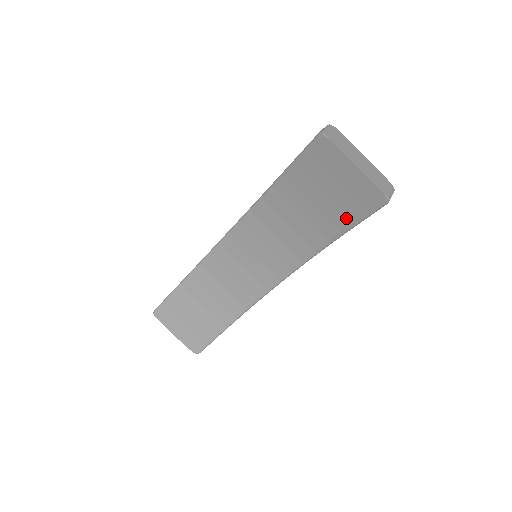
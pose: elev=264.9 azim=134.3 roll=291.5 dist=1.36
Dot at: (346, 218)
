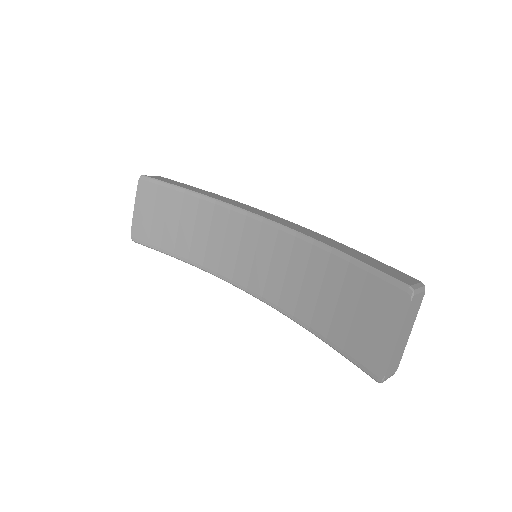
Dot at: (342, 341)
